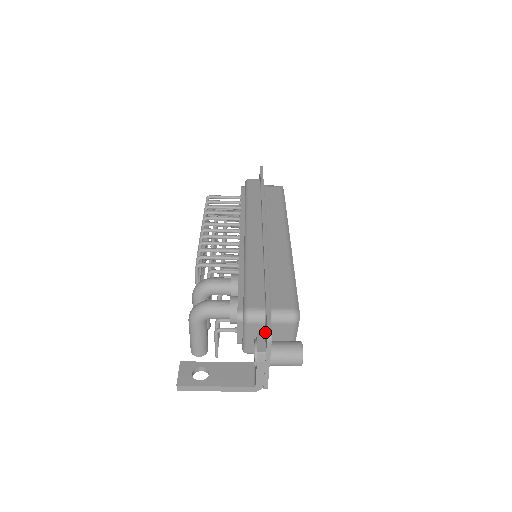
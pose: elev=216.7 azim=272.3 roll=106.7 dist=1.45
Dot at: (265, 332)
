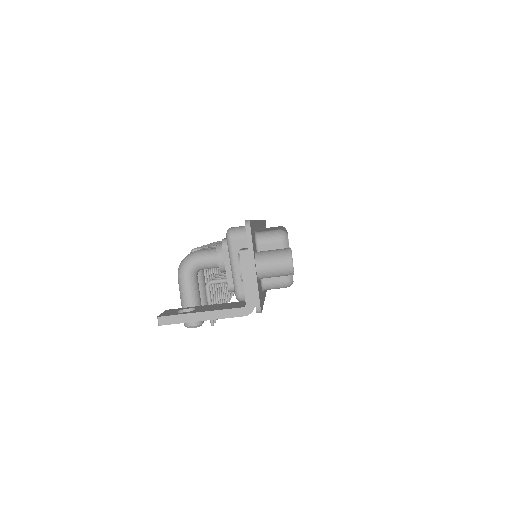
Dot at: occluded
